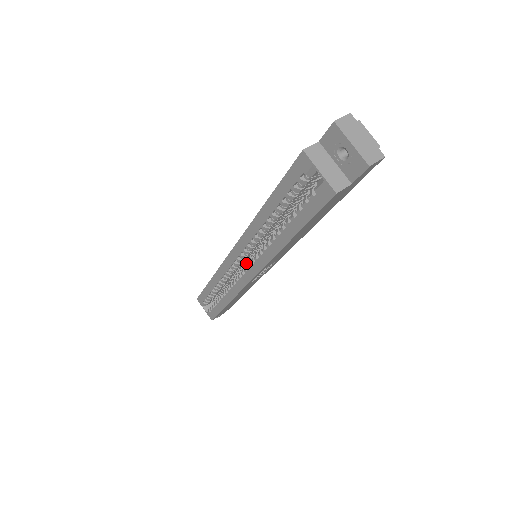
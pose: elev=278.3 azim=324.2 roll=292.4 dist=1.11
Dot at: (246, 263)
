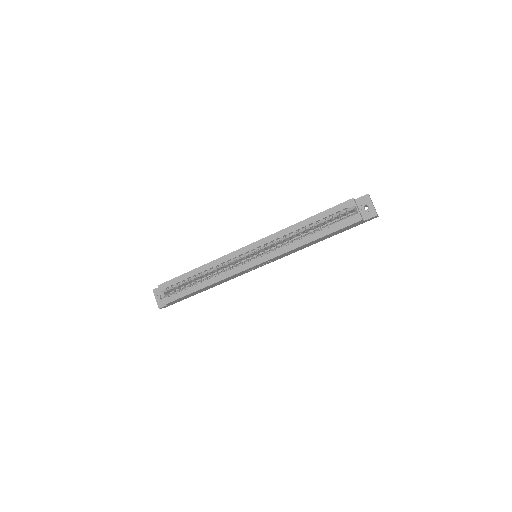
Dot at: (244, 259)
